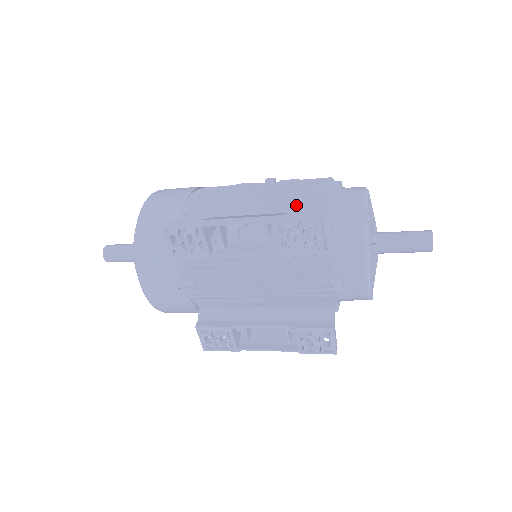
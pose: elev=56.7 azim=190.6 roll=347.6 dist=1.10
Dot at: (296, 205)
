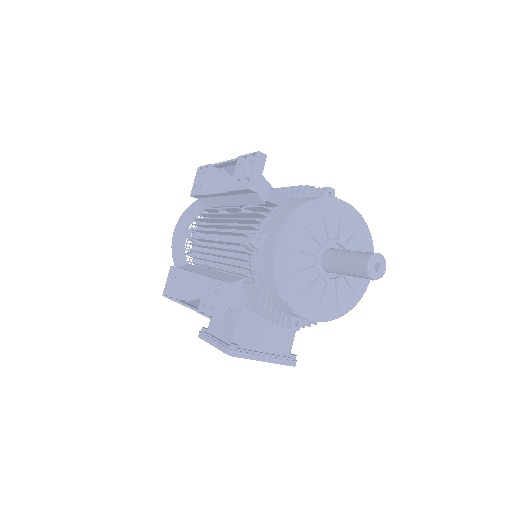
Dot at: occluded
